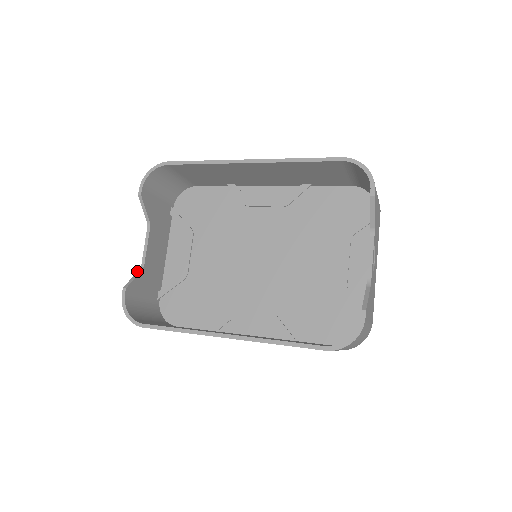
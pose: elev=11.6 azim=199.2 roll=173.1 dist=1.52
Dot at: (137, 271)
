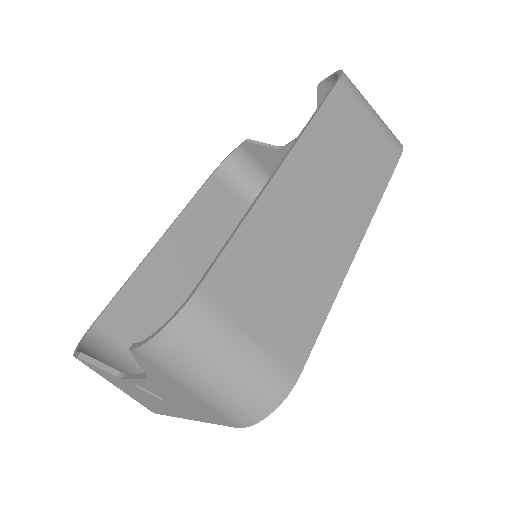
Dot at: occluded
